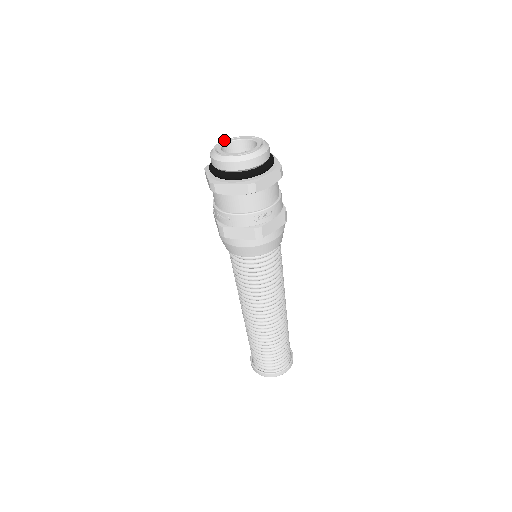
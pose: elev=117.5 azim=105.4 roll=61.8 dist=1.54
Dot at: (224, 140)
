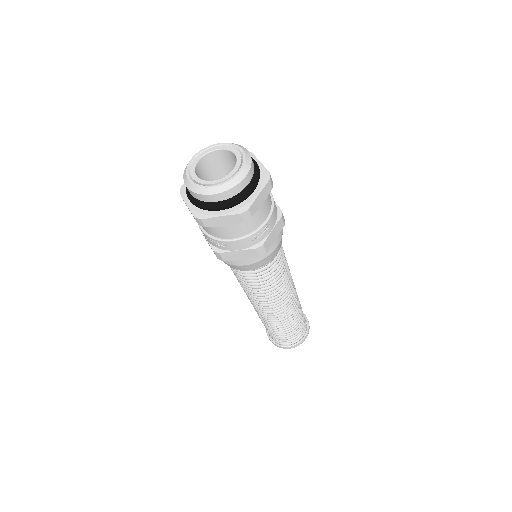
Dot at: (193, 156)
